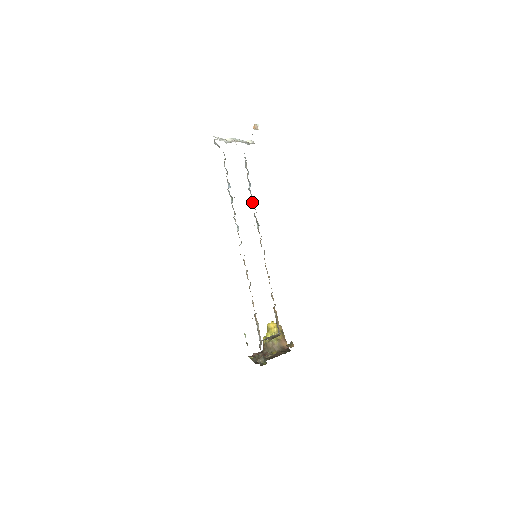
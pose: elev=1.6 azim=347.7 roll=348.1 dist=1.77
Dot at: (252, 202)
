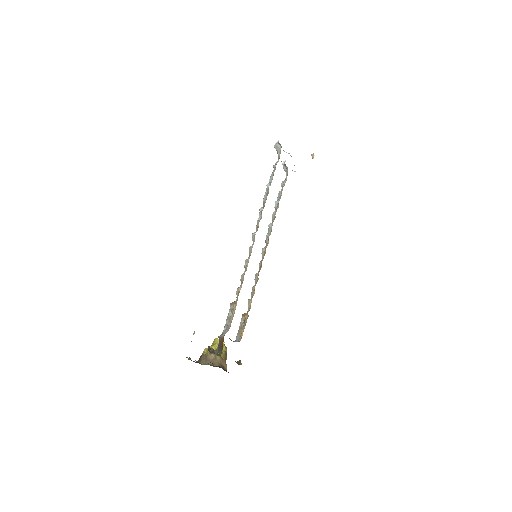
Dot at: (273, 213)
